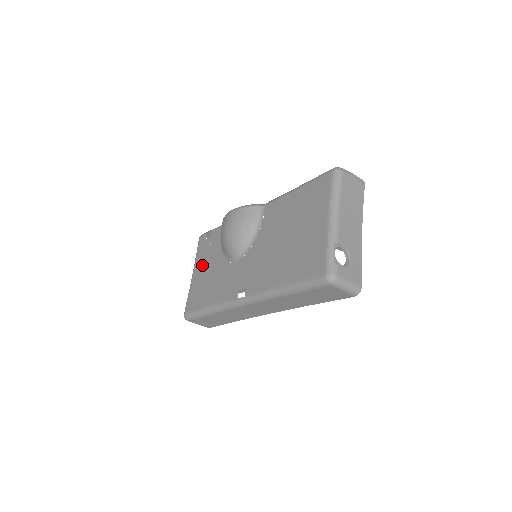
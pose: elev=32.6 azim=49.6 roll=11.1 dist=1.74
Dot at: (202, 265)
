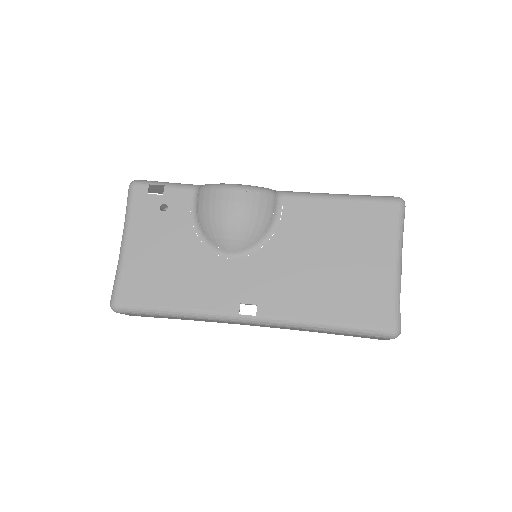
Dot at: (149, 236)
